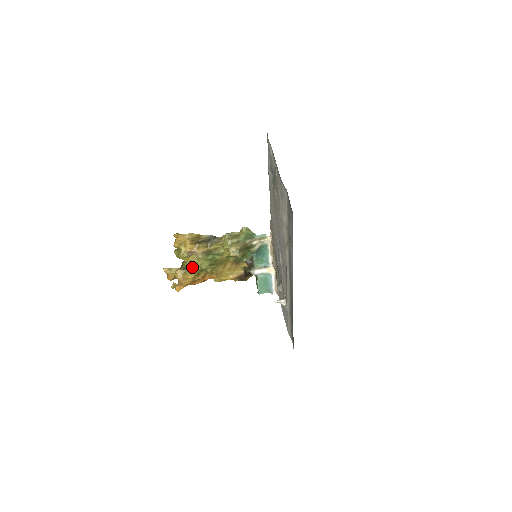
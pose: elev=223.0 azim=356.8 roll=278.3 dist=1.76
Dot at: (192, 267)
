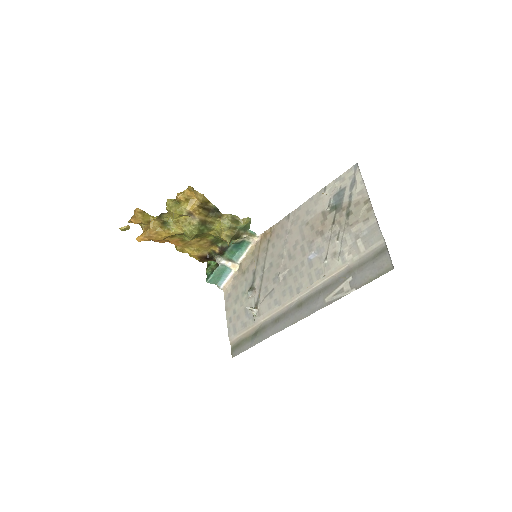
Dot at: (175, 226)
